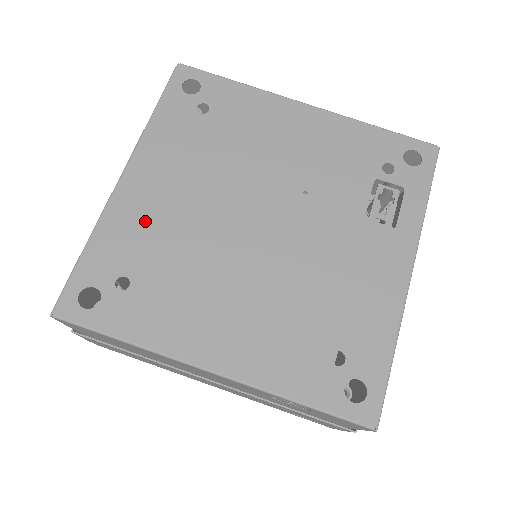
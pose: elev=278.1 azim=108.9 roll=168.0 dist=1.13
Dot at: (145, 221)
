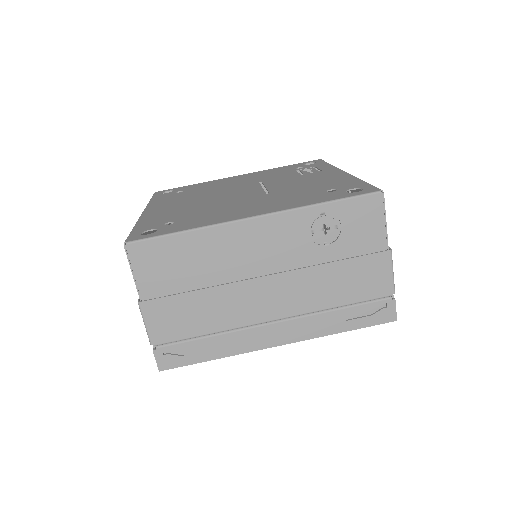
Dot at: (169, 212)
